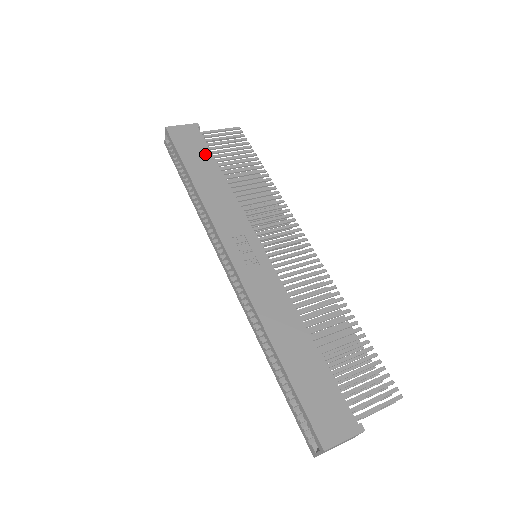
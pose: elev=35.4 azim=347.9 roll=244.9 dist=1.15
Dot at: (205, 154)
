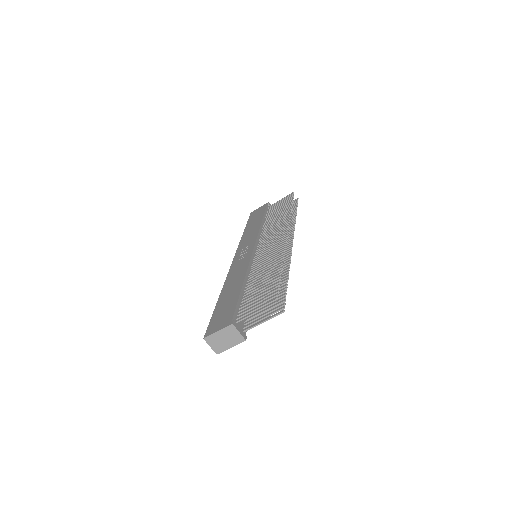
Dot at: (260, 215)
